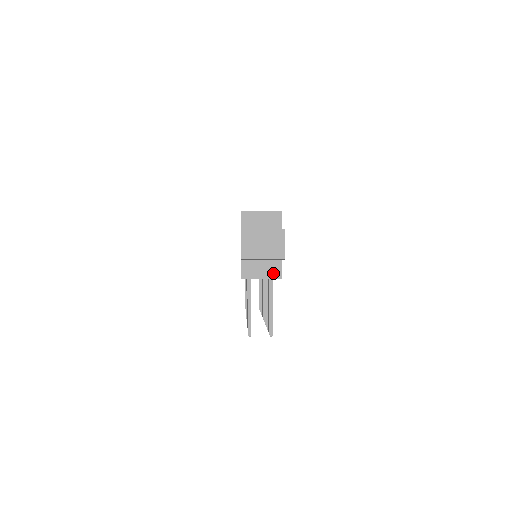
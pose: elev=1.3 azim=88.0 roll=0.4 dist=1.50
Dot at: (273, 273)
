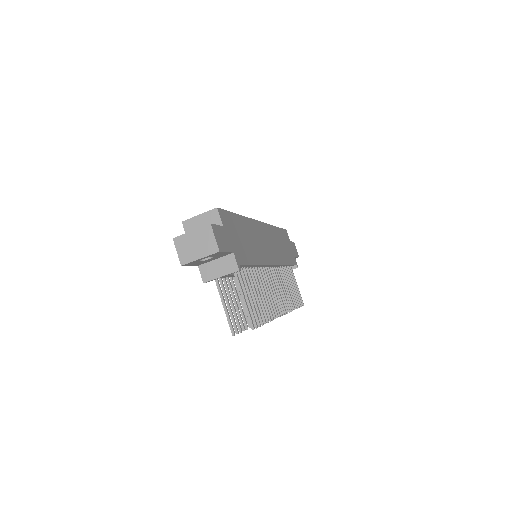
Dot at: (230, 268)
